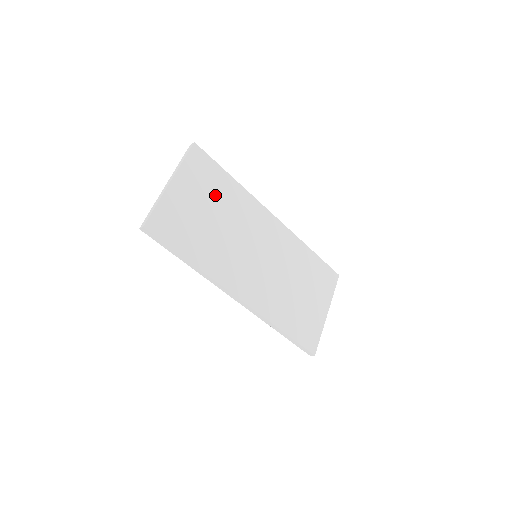
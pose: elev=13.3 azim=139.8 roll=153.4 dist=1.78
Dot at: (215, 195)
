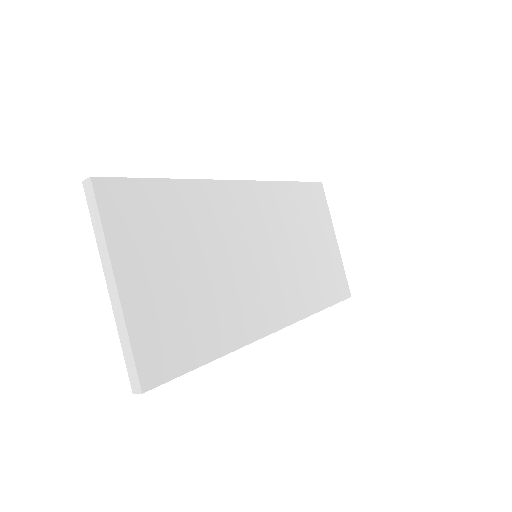
Dot at: (174, 233)
